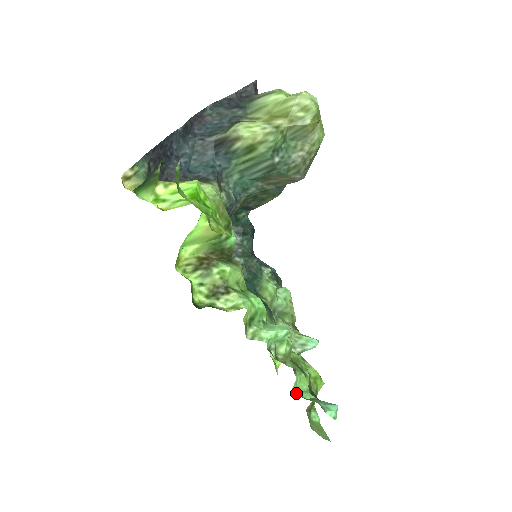
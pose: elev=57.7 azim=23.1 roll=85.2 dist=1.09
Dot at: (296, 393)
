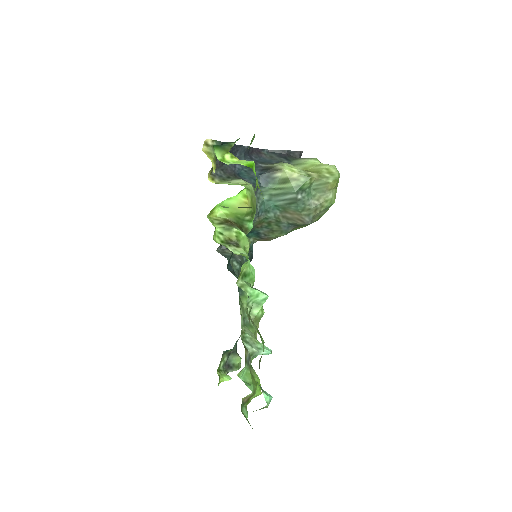
Dot at: (240, 378)
